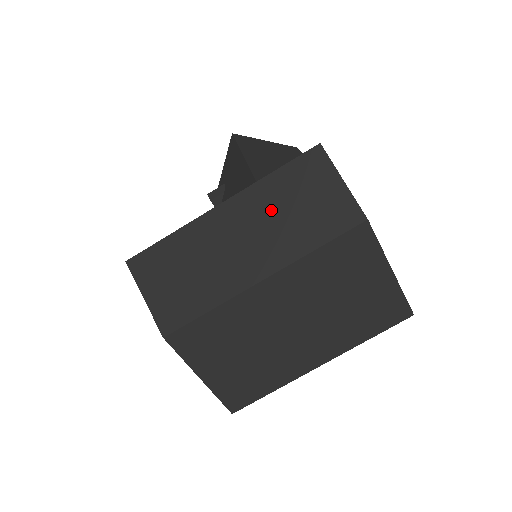
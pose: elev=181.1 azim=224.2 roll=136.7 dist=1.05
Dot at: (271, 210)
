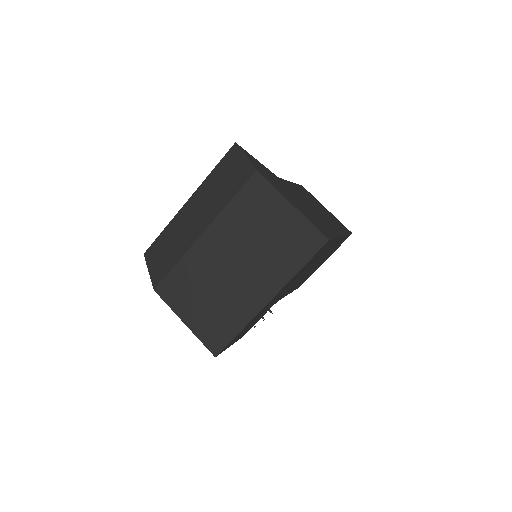
Dot at: (210, 191)
